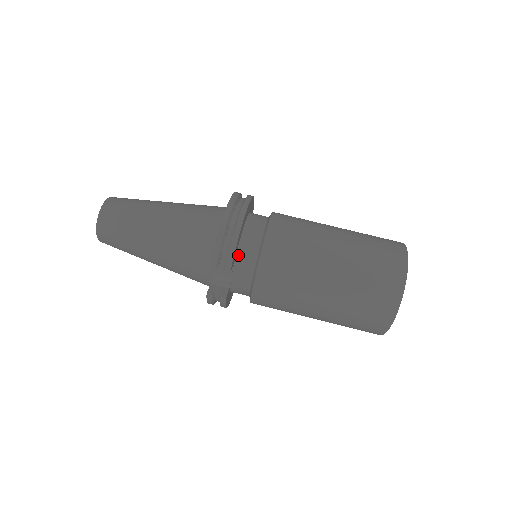
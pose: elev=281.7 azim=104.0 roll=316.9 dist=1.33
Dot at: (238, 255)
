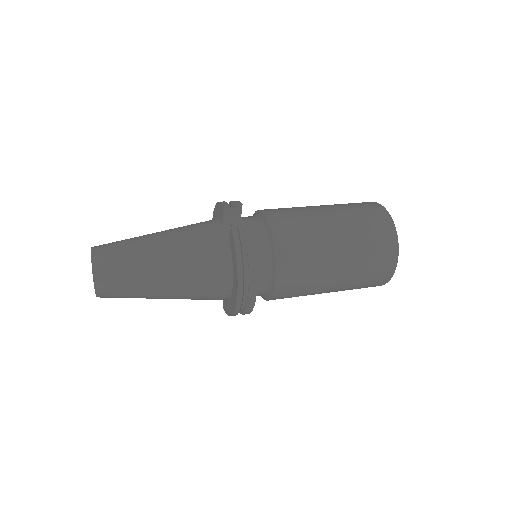
Dot at: occluded
